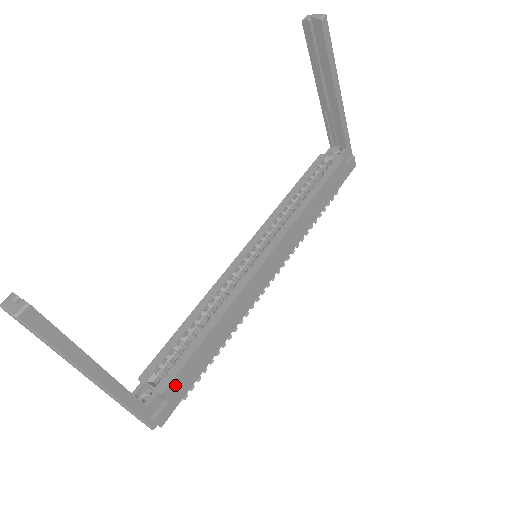
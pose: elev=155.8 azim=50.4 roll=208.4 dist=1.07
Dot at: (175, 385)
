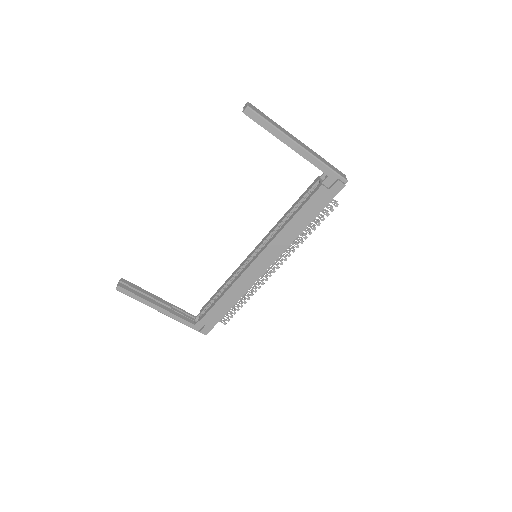
Dot at: (206, 319)
